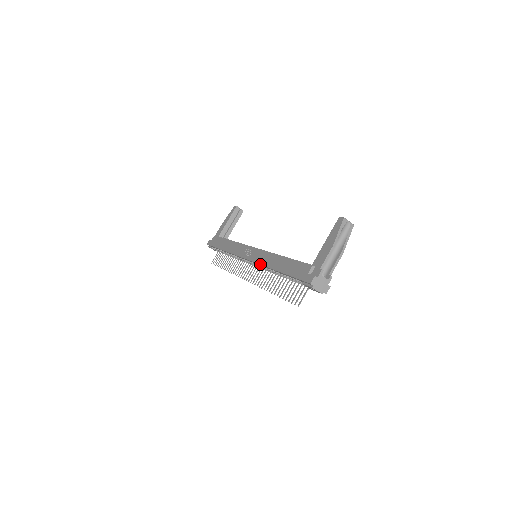
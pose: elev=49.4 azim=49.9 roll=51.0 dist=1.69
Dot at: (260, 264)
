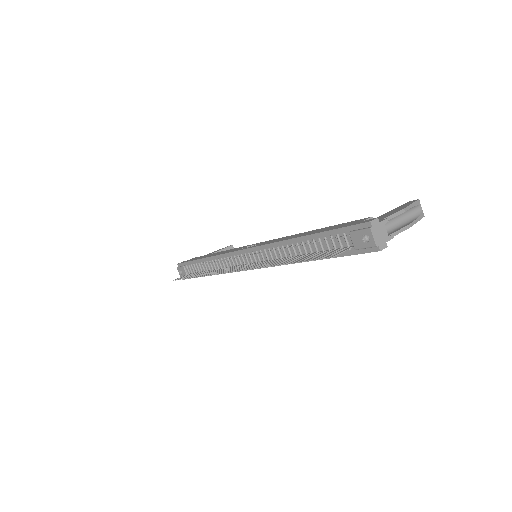
Dot at: (272, 242)
